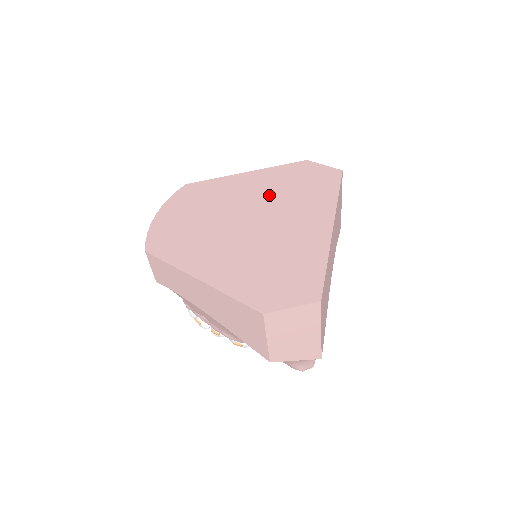
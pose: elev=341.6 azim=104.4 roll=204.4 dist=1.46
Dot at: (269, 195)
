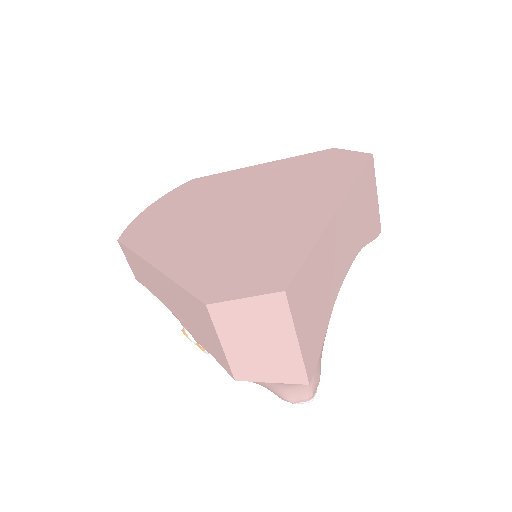
Dot at: (275, 183)
